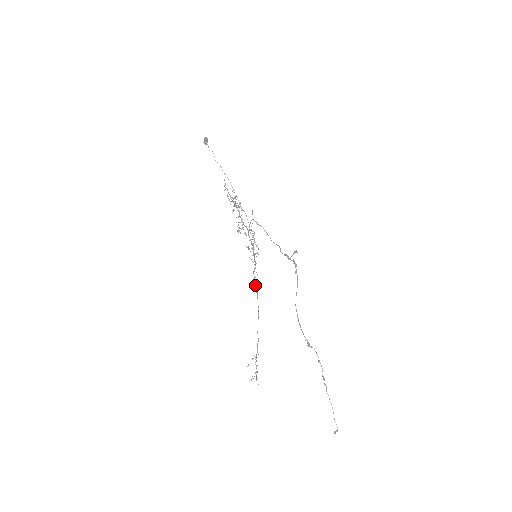
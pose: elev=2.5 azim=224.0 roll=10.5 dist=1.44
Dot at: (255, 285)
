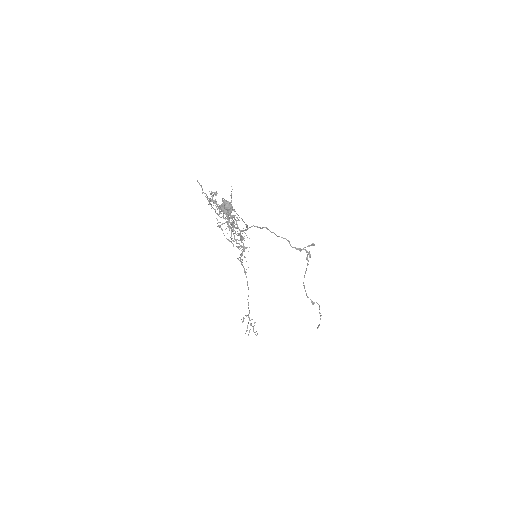
Dot at: occluded
